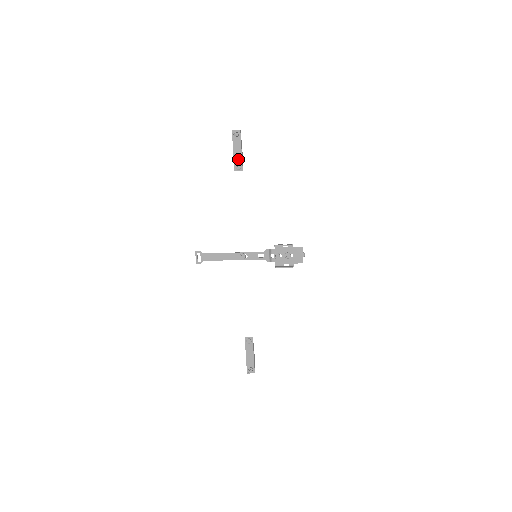
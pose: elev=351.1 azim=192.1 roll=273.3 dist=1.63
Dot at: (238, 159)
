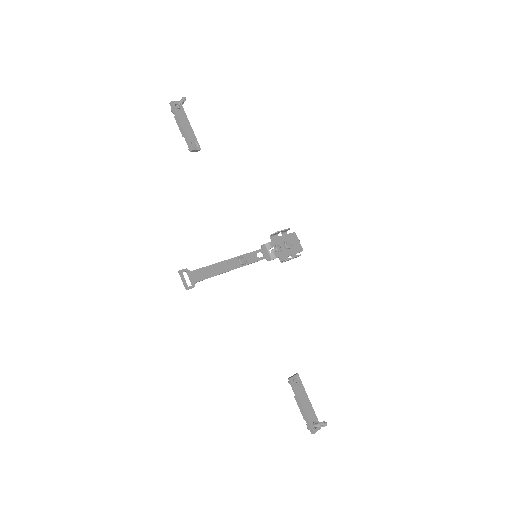
Dot at: (191, 135)
